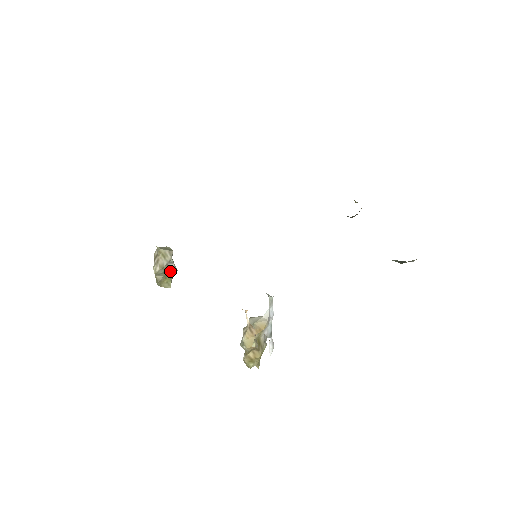
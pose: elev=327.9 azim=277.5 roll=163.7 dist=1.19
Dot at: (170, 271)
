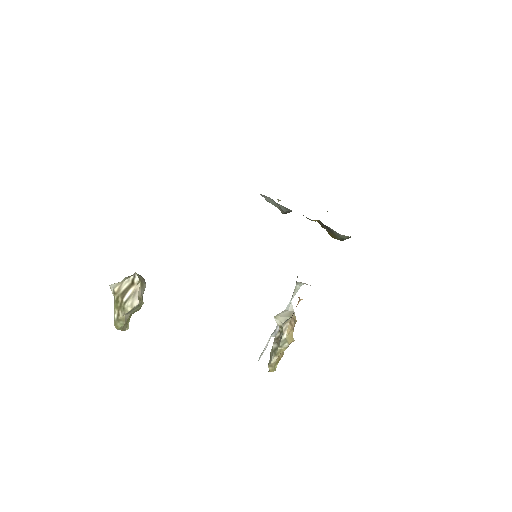
Dot at: (142, 304)
